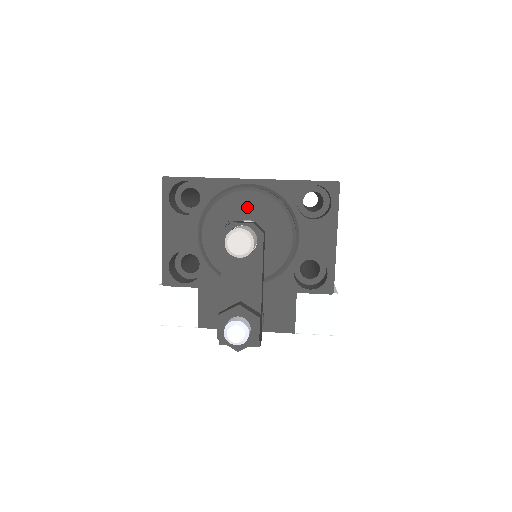
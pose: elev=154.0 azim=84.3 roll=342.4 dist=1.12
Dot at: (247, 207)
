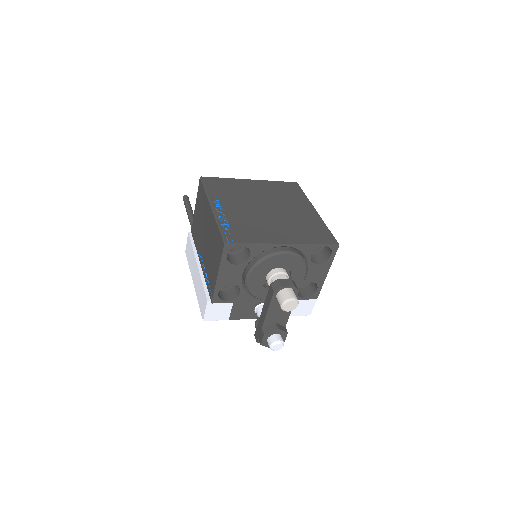
Dot at: (282, 263)
